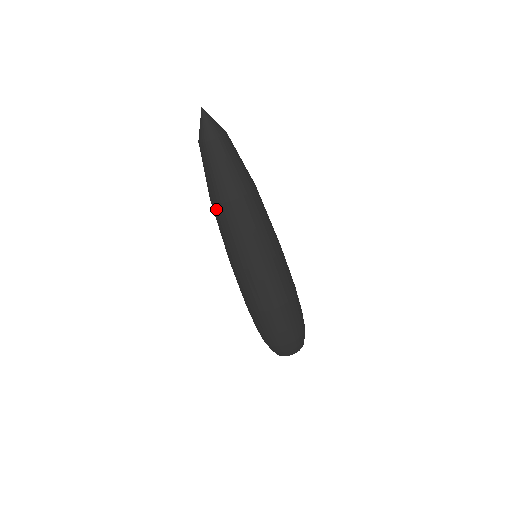
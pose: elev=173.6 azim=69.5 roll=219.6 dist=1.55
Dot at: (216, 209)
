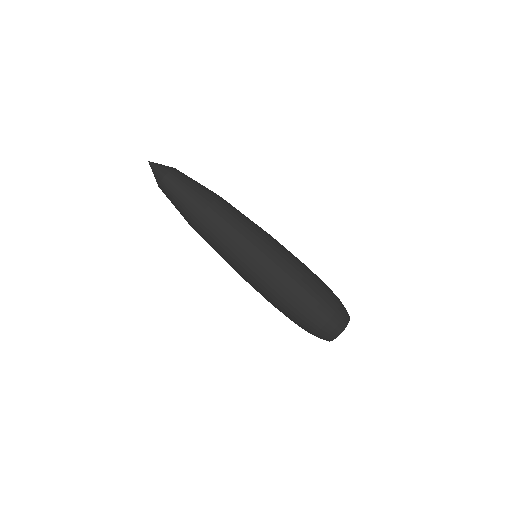
Dot at: (196, 231)
